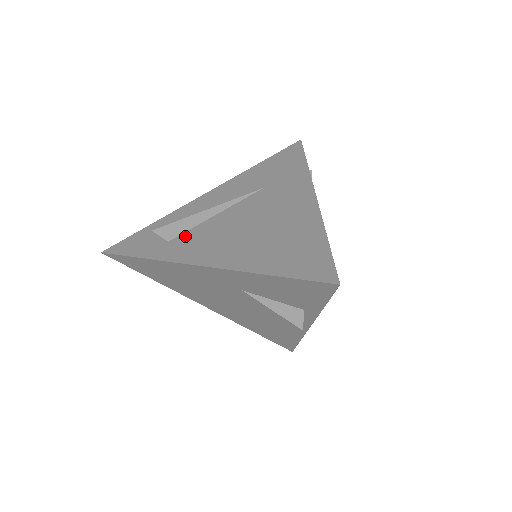
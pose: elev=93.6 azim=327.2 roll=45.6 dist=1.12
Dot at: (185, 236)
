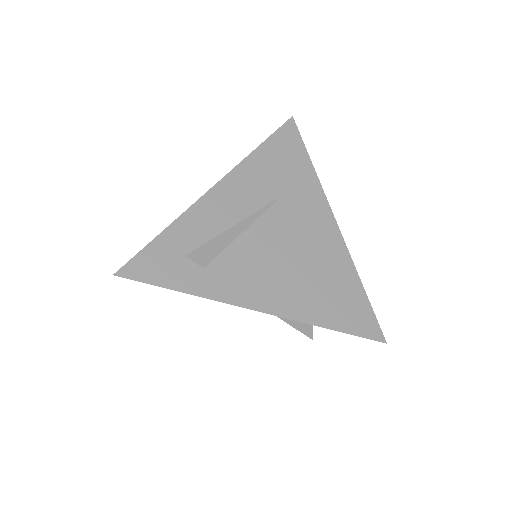
Dot at: (222, 262)
